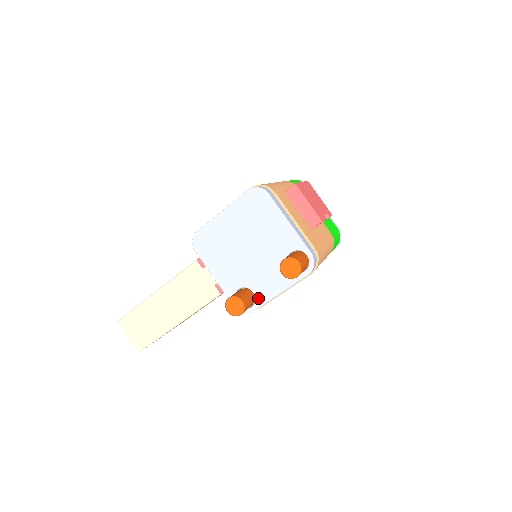
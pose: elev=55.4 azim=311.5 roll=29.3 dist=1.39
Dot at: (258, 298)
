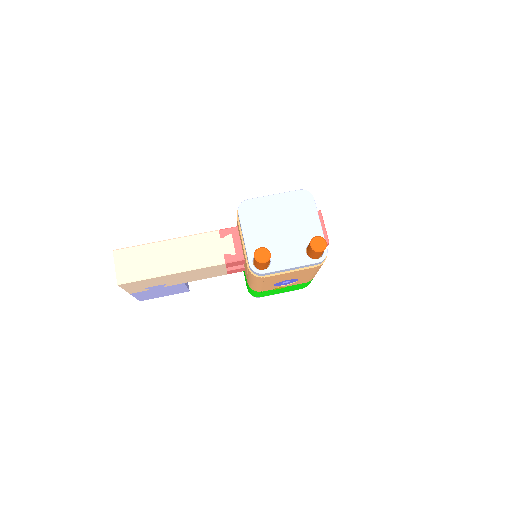
Dot at: (273, 265)
